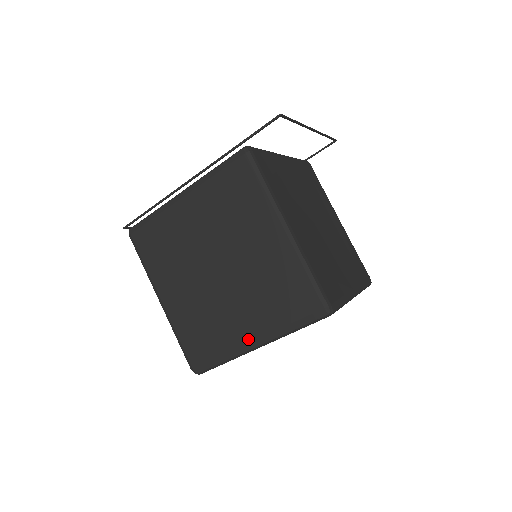
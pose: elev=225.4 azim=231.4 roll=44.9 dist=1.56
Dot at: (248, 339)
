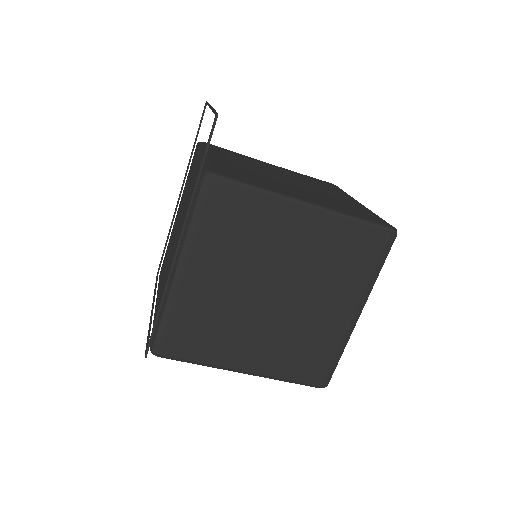
Dot at: (349, 318)
